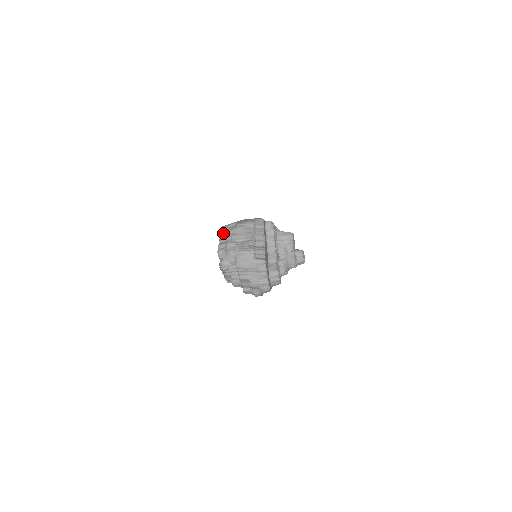
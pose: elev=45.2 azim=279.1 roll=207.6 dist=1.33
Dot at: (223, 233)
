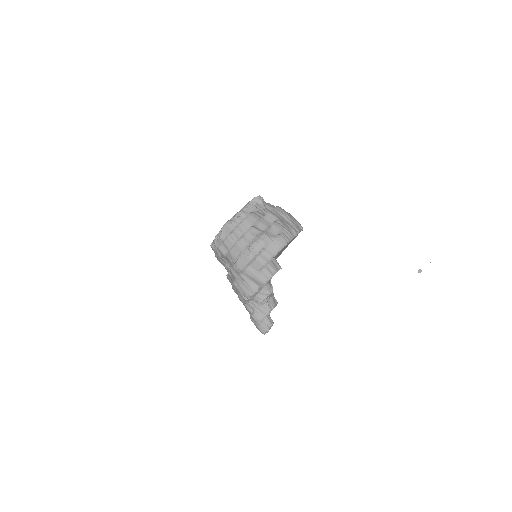
Dot at: occluded
